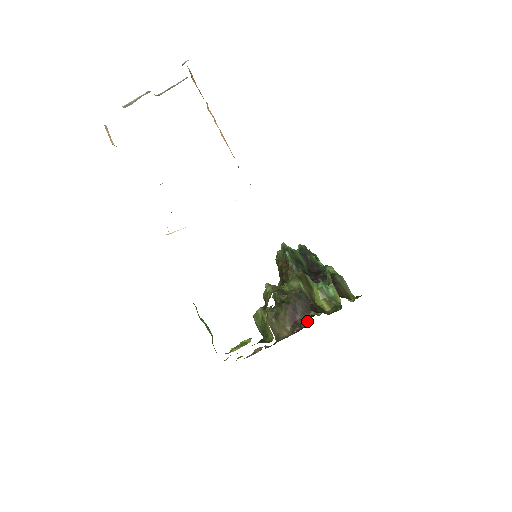
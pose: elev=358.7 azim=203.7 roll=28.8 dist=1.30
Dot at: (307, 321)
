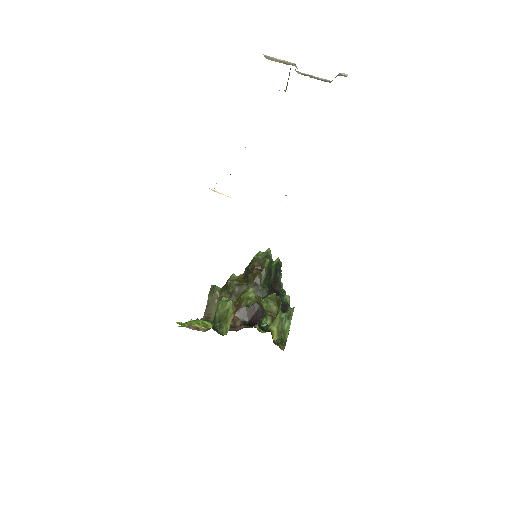
Dot at: (242, 323)
